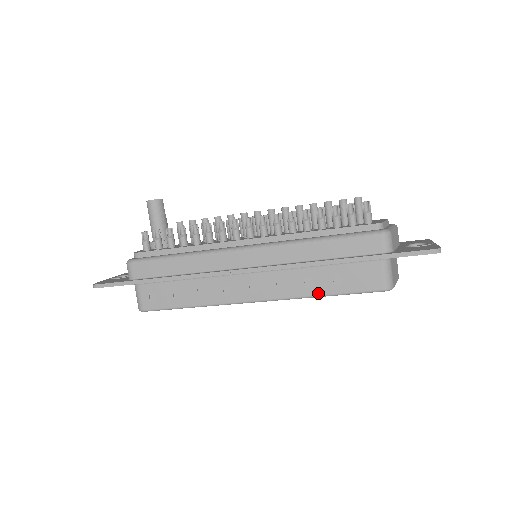
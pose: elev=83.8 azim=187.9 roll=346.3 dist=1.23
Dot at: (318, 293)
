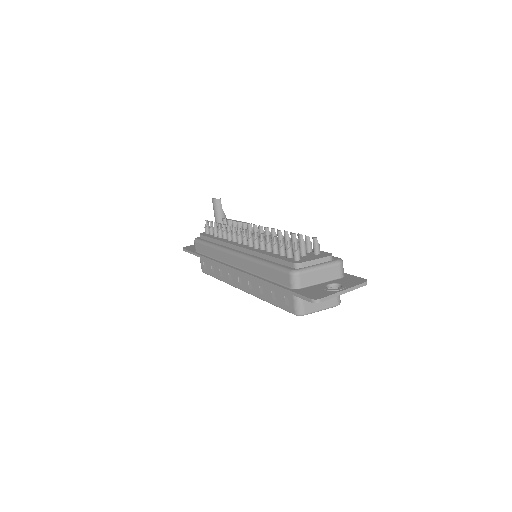
Dot at: (265, 299)
